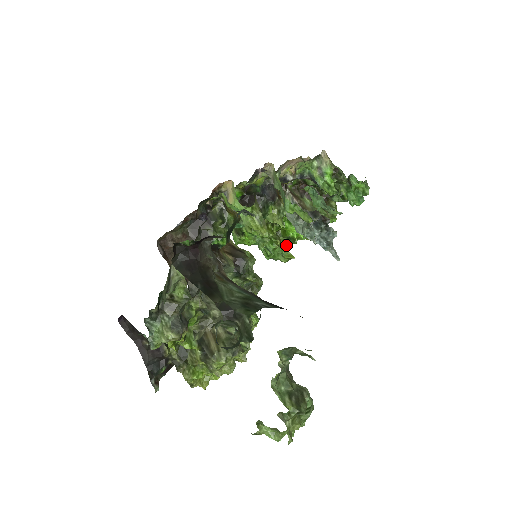
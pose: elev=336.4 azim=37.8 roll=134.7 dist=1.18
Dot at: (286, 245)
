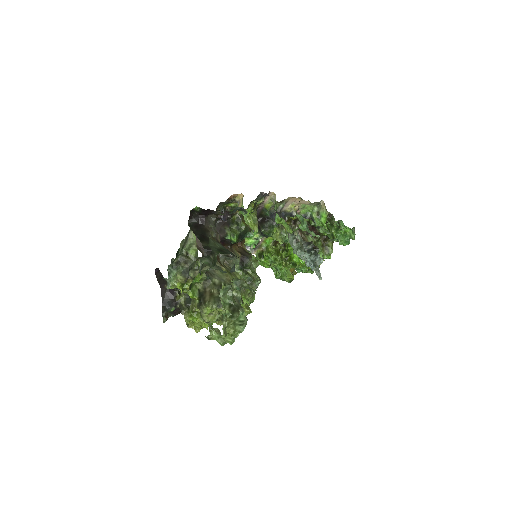
Dot at: (292, 270)
